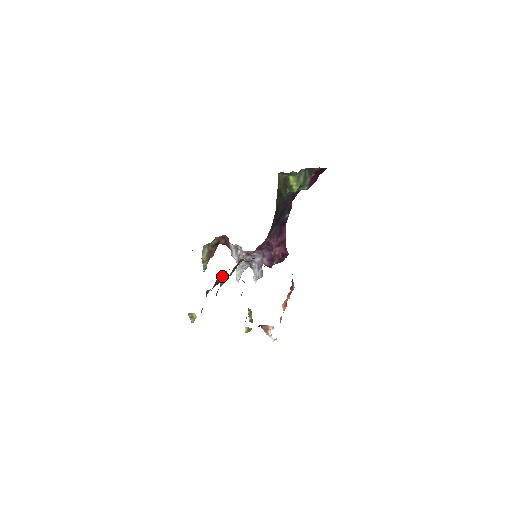
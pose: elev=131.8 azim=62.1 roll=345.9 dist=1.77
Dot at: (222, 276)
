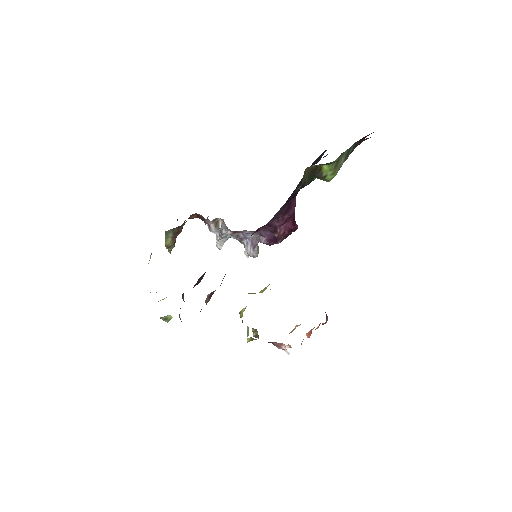
Dot at: (203, 275)
